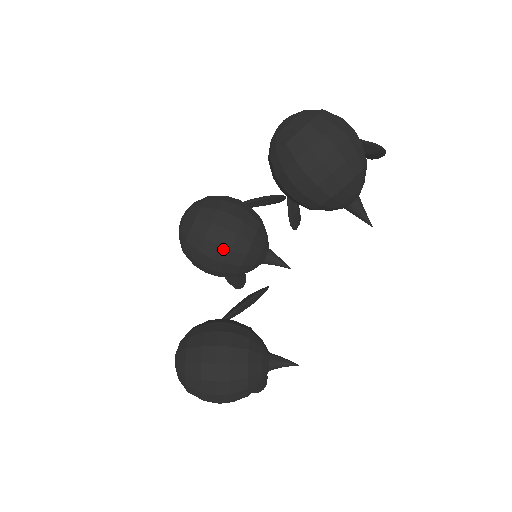
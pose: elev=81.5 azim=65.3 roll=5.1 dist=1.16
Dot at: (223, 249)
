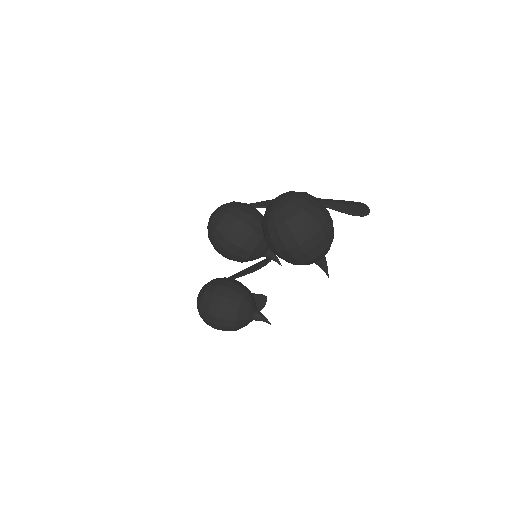
Dot at: (230, 254)
